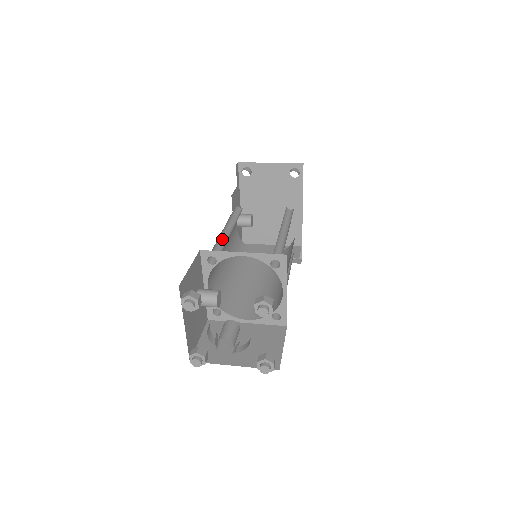
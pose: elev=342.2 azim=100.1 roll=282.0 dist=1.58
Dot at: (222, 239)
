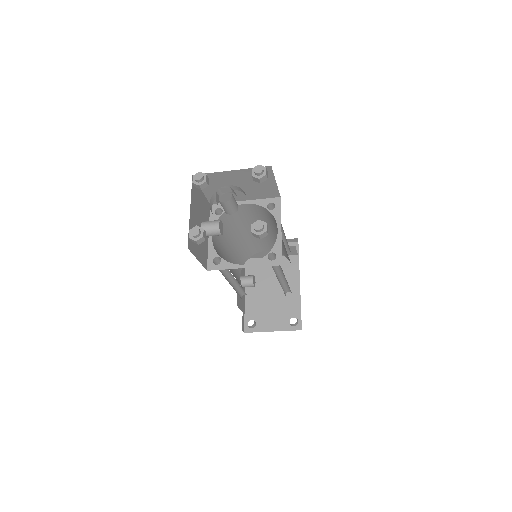
Dot at: occluded
